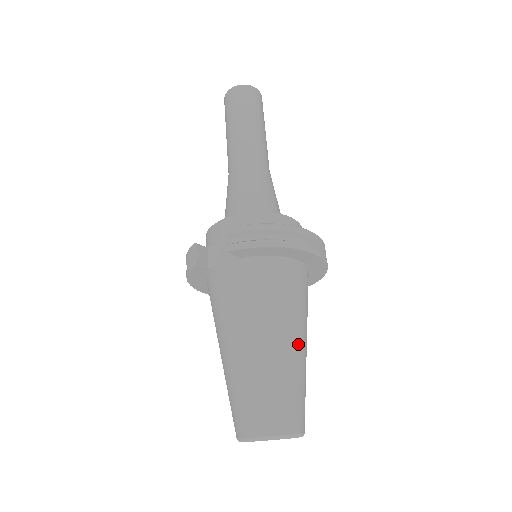
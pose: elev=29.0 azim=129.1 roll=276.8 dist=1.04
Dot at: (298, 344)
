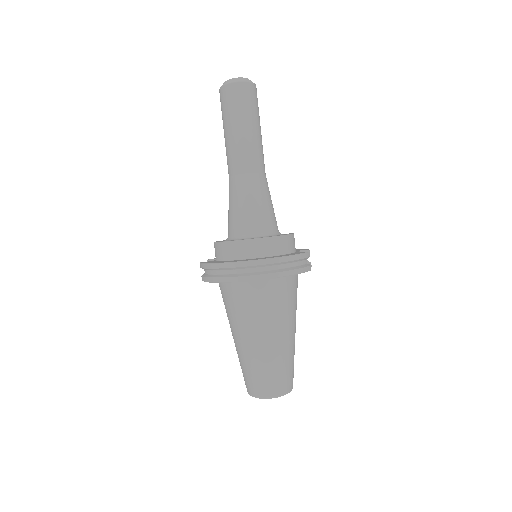
Dot at: (259, 341)
